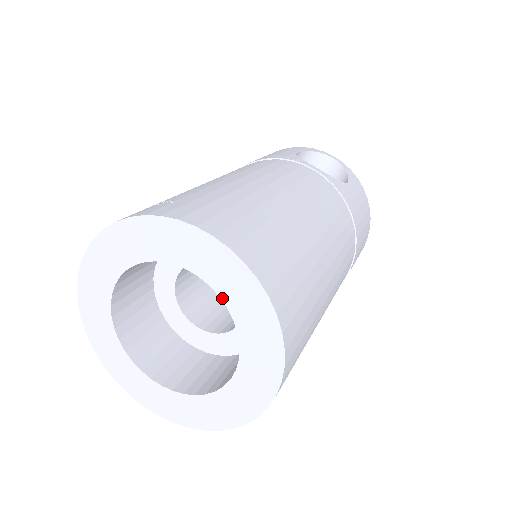
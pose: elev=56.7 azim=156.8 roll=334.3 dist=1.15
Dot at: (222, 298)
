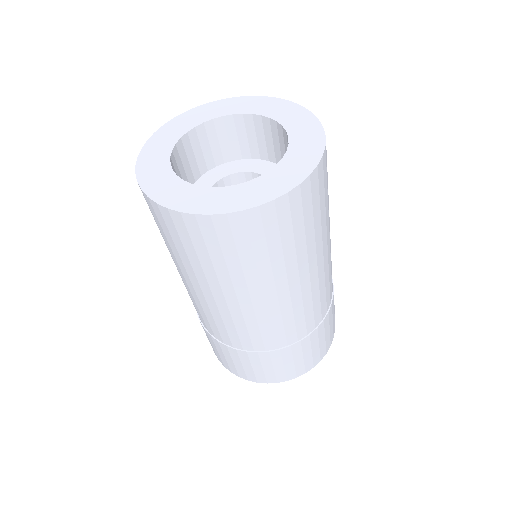
Dot at: (290, 146)
